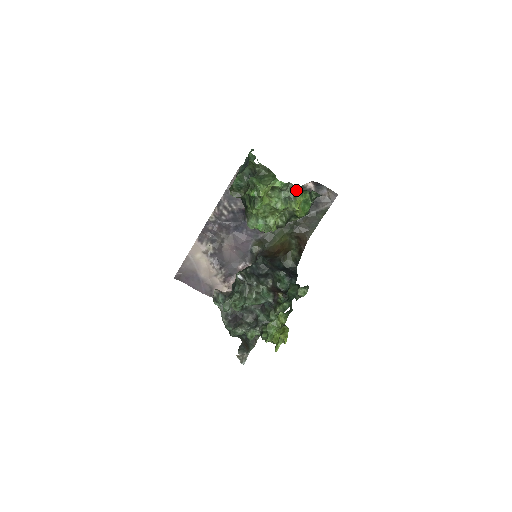
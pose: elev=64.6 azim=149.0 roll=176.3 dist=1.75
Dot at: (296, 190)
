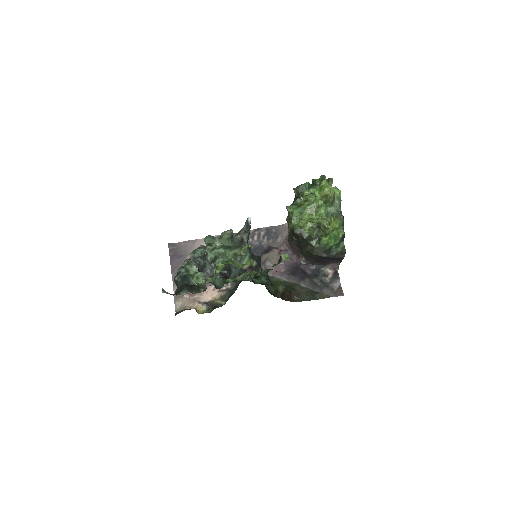
Dot at: (340, 216)
